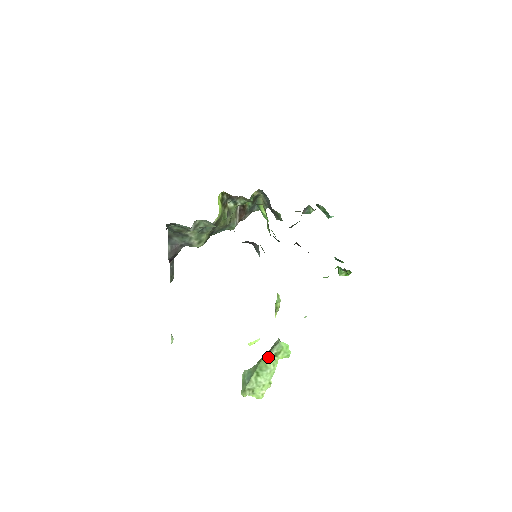
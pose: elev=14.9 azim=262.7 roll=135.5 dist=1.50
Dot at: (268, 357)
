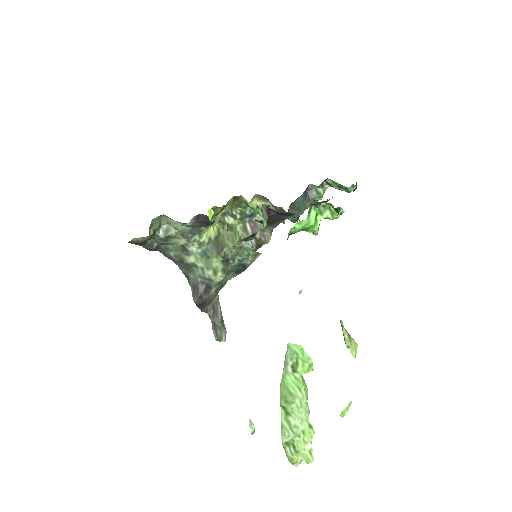
Dot at: (286, 376)
